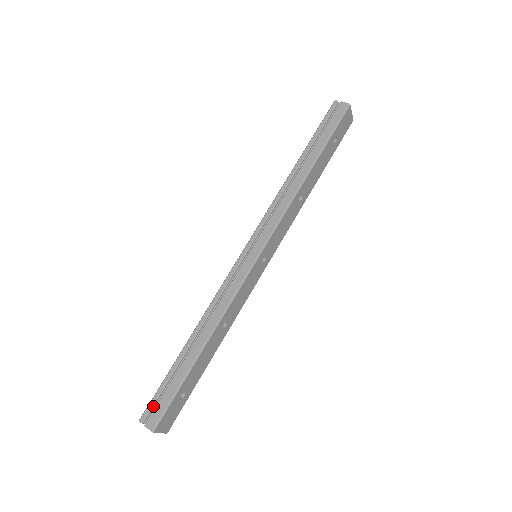
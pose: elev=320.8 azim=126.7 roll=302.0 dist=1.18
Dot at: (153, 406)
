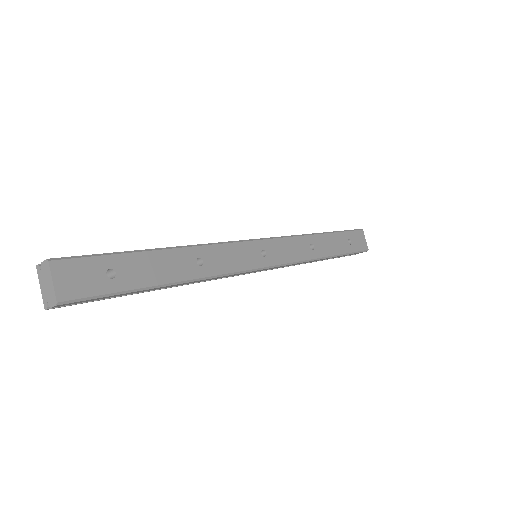
Dot at: occluded
